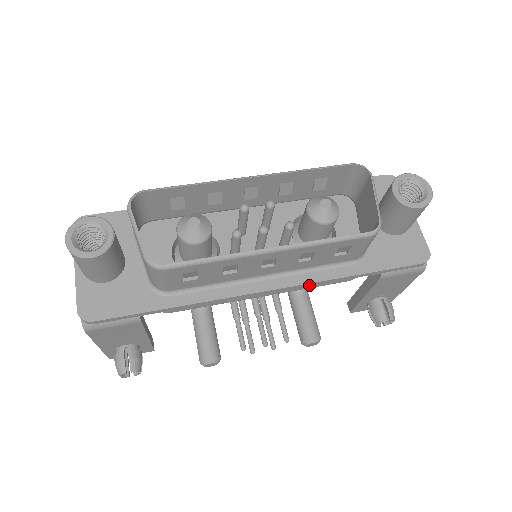
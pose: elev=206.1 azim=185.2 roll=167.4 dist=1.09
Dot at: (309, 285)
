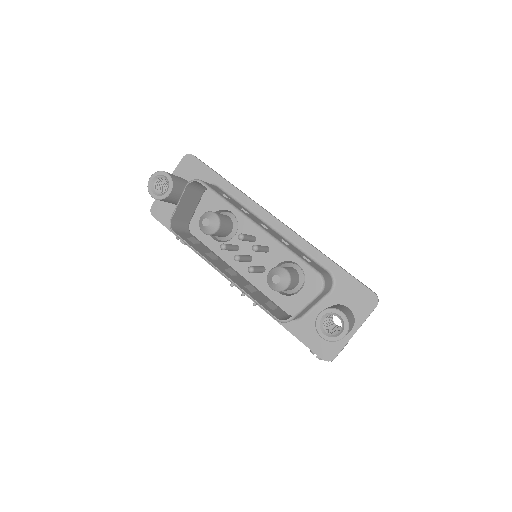
Dot at: occluded
